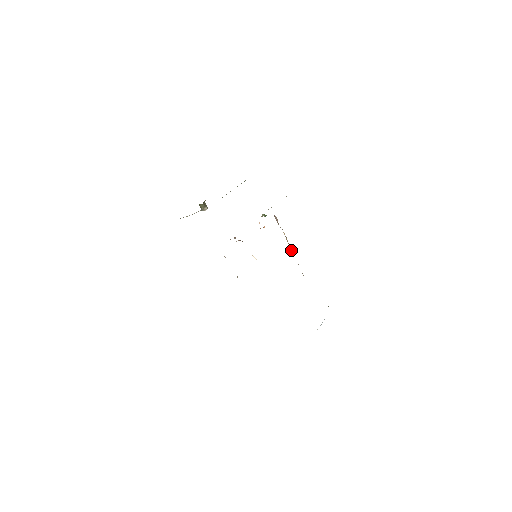
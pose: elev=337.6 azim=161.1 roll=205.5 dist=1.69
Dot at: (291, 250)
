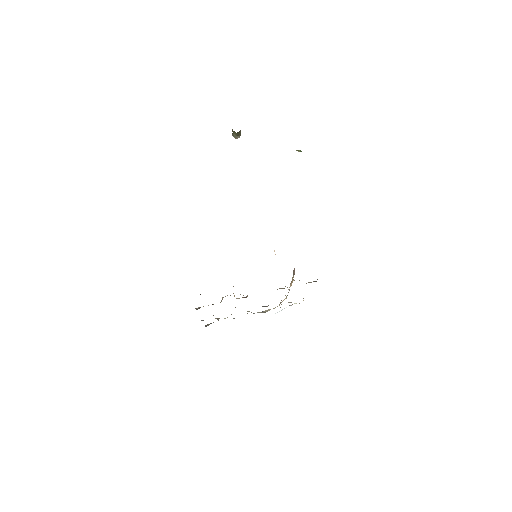
Dot at: occluded
